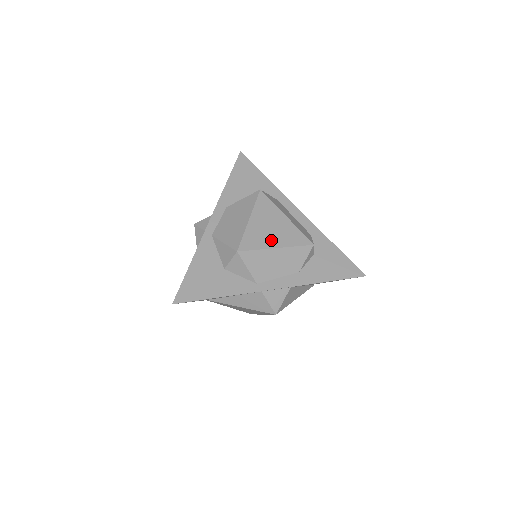
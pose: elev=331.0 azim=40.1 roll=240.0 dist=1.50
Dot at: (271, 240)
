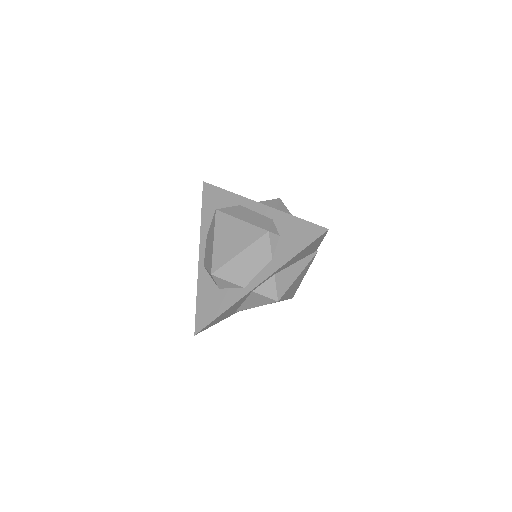
Dot at: (233, 249)
